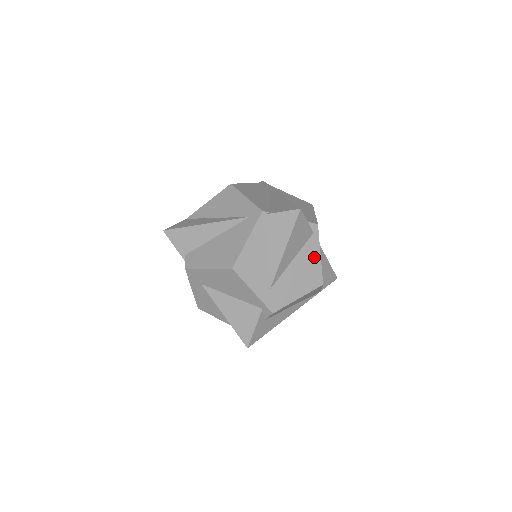
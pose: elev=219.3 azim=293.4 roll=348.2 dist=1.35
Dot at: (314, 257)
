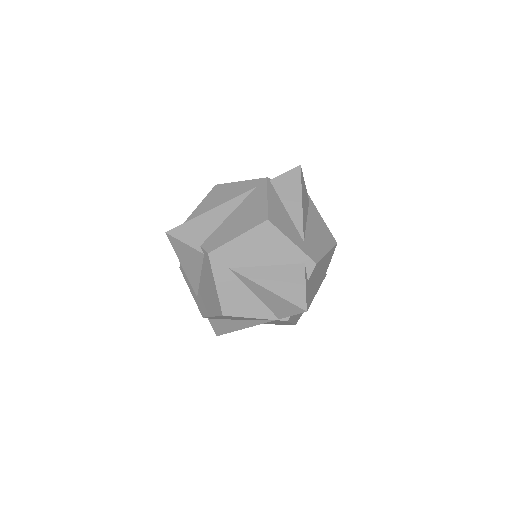
Dot at: (319, 220)
